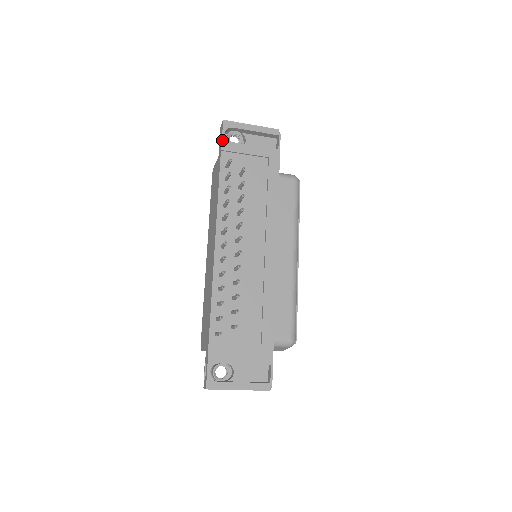
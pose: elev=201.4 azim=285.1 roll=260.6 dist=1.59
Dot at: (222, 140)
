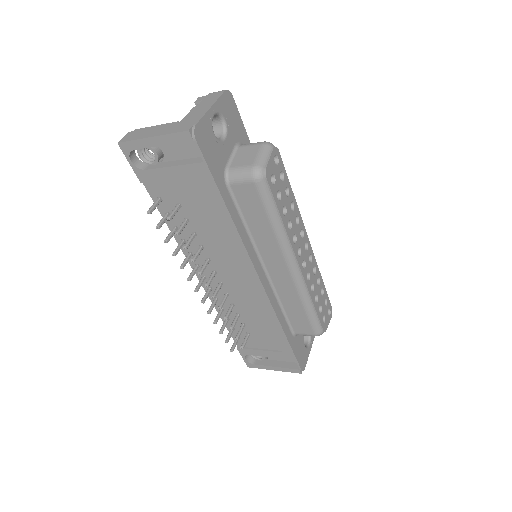
Dot at: (134, 171)
